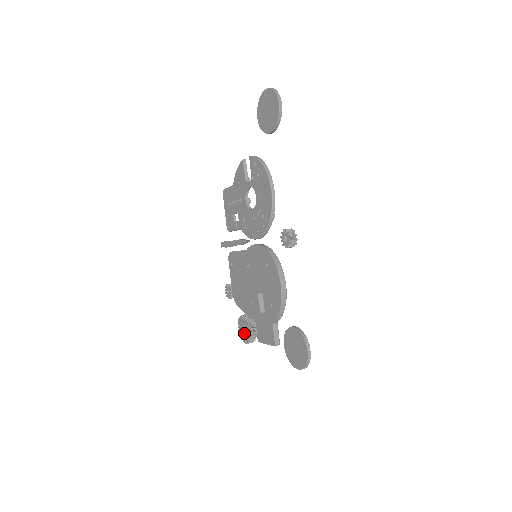
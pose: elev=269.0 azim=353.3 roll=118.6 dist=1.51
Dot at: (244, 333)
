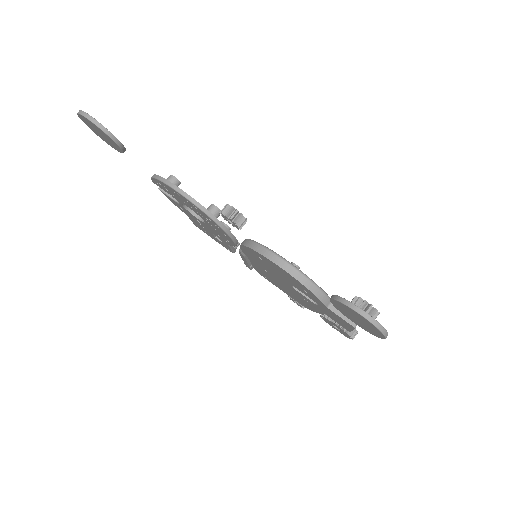
Dot at: (340, 331)
